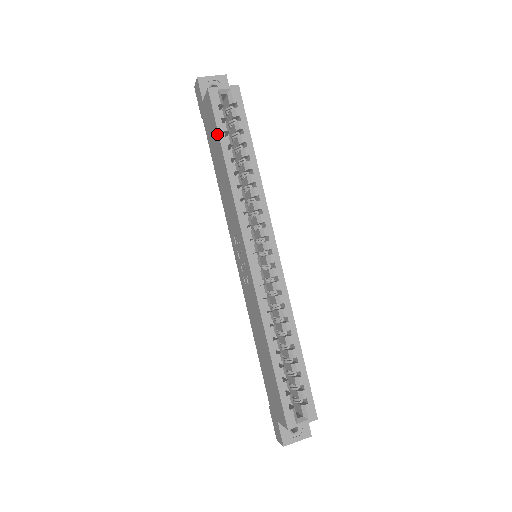
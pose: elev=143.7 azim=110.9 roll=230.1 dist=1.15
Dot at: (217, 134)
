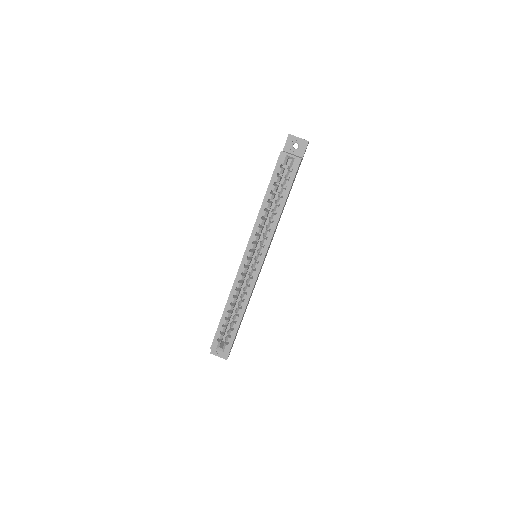
Dot at: (270, 180)
